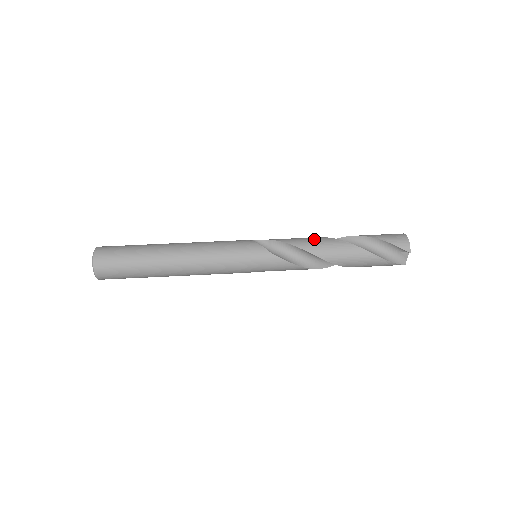
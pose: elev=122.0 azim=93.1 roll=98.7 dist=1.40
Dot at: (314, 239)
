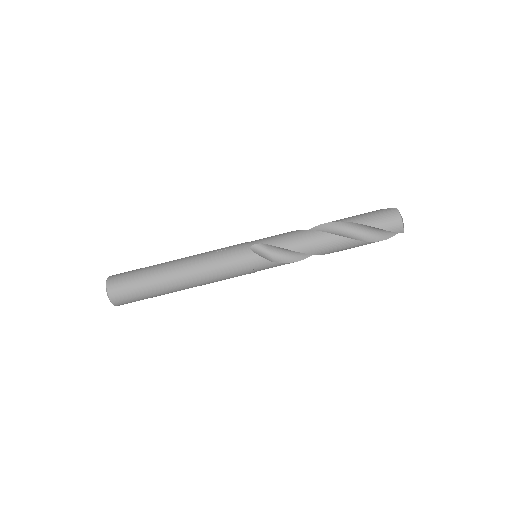
Dot at: (310, 238)
